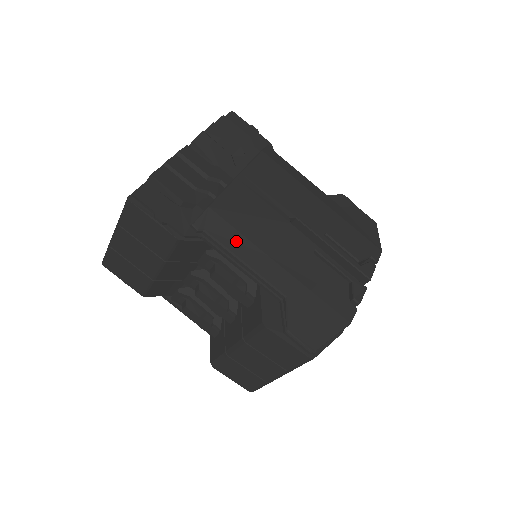
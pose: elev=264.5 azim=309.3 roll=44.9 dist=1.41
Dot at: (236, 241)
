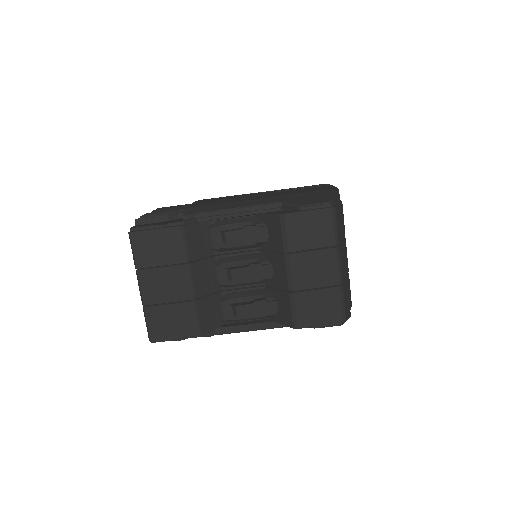
Dot at: (220, 206)
